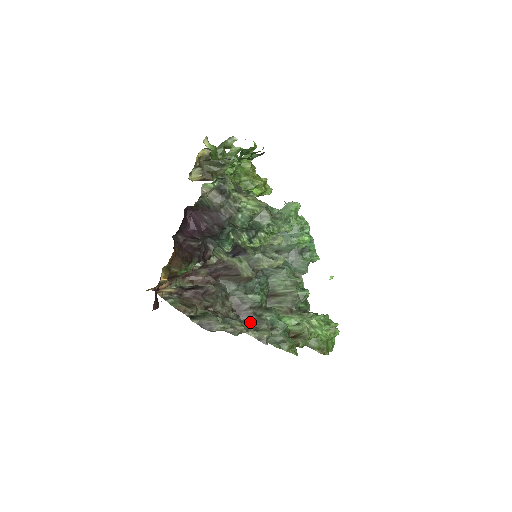
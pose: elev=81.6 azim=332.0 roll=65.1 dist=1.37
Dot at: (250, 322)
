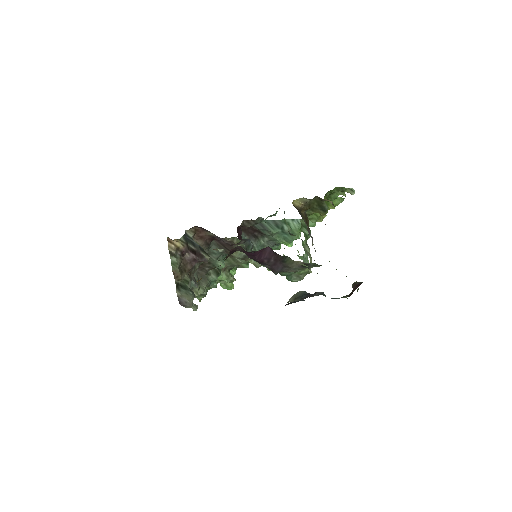
Dot at: (199, 275)
